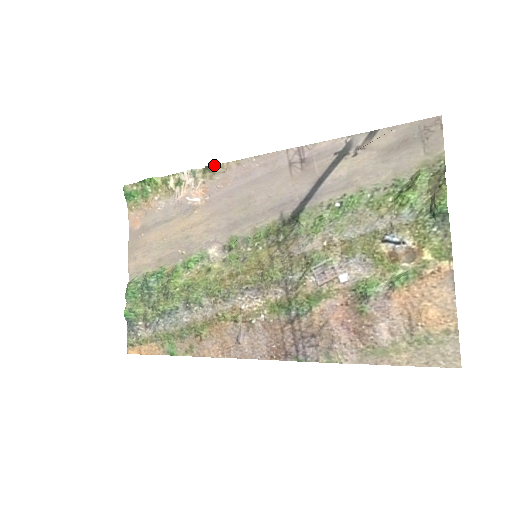
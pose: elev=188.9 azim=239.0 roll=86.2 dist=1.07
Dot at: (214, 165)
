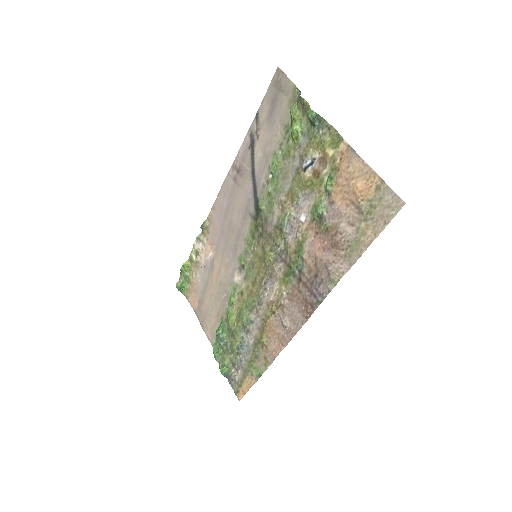
Dot at: (204, 223)
